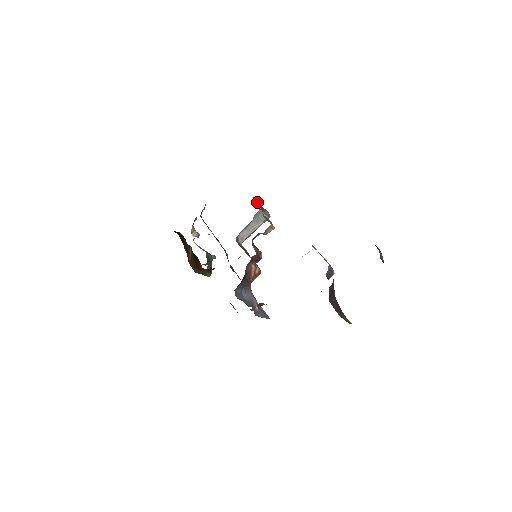
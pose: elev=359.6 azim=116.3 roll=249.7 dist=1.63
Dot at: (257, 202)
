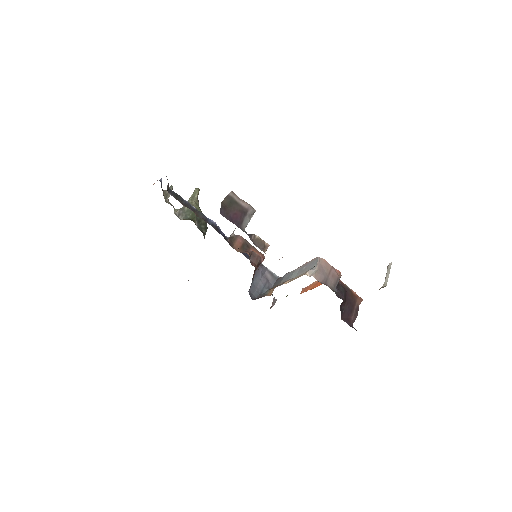
Dot at: (238, 220)
